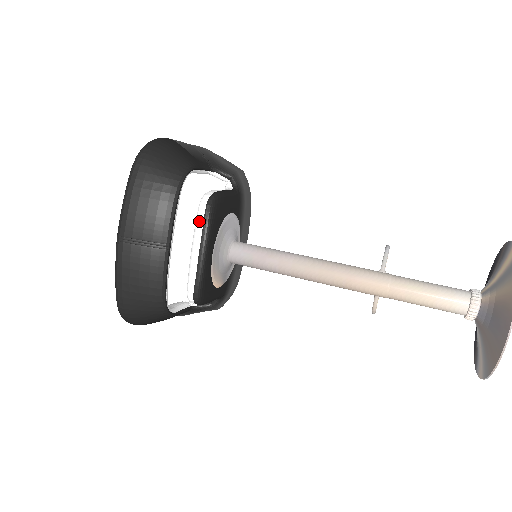
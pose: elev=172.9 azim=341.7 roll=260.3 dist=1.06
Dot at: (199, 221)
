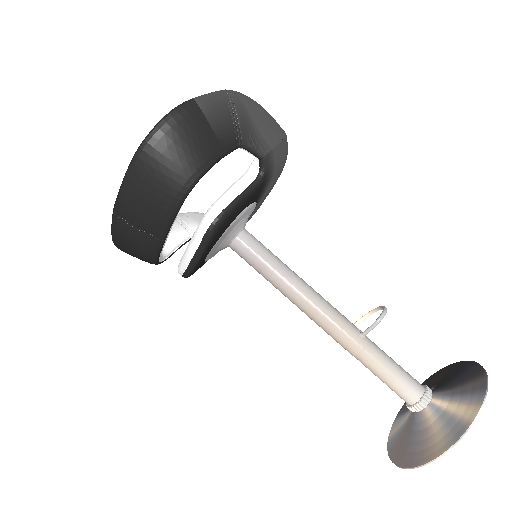
Dot at: (197, 238)
